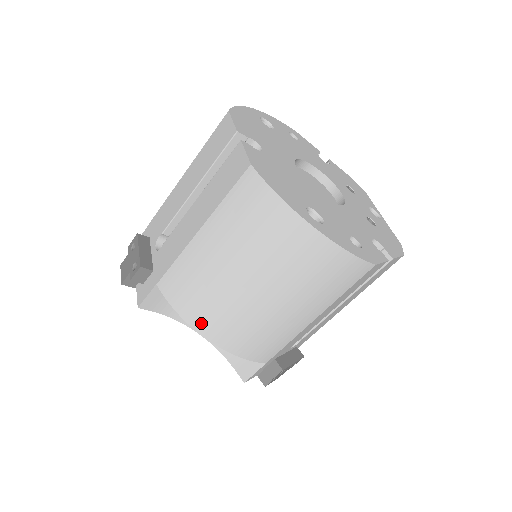
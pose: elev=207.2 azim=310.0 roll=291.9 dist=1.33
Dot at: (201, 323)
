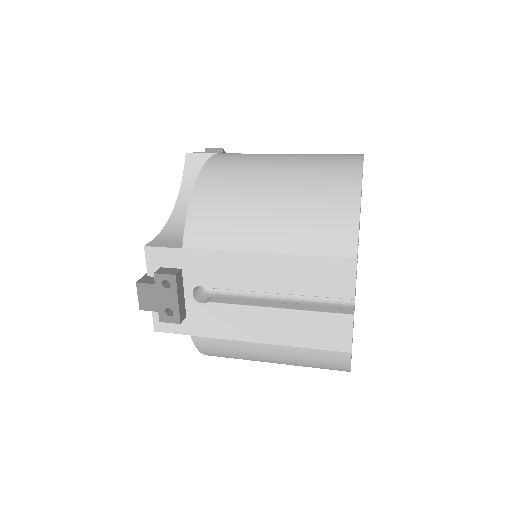
Dot at: occluded
